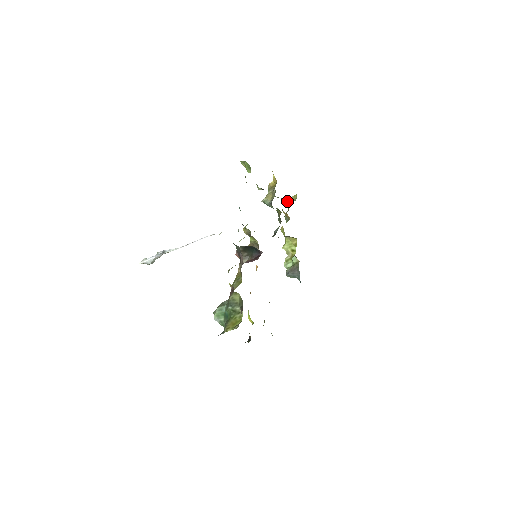
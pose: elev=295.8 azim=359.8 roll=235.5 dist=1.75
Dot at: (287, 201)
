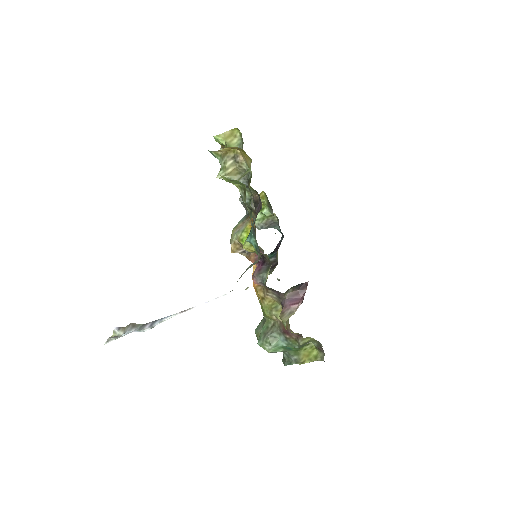
Dot at: (220, 138)
